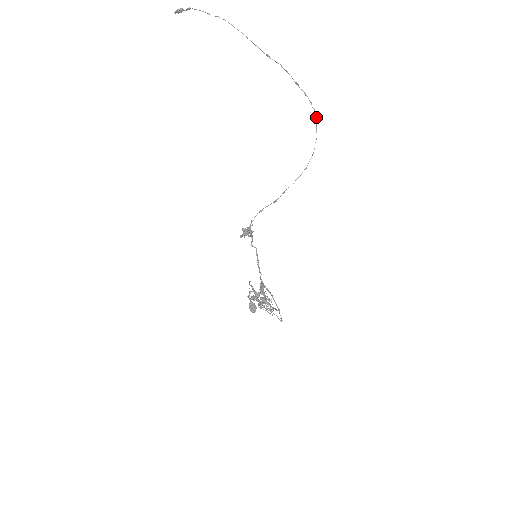
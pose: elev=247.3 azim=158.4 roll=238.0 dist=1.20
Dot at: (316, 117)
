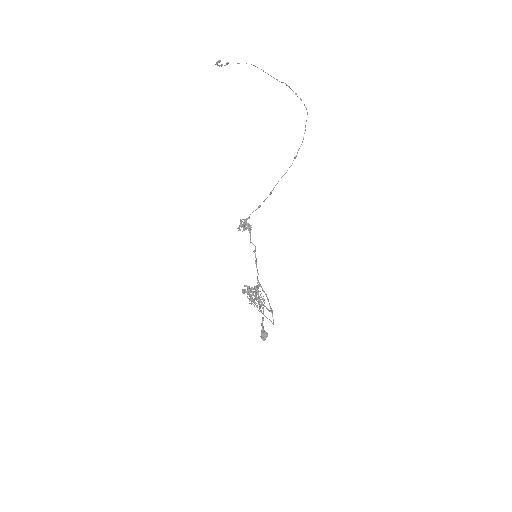
Dot at: (307, 113)
